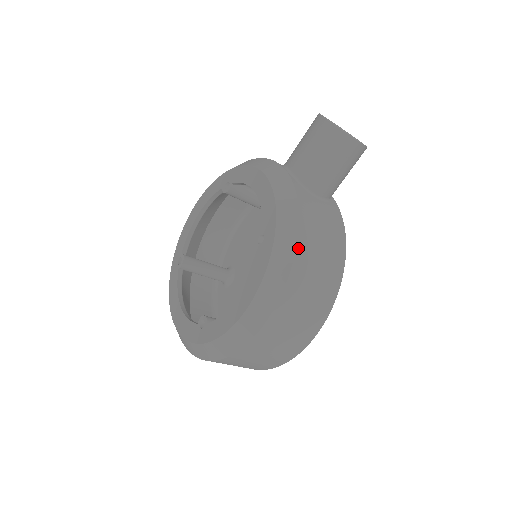
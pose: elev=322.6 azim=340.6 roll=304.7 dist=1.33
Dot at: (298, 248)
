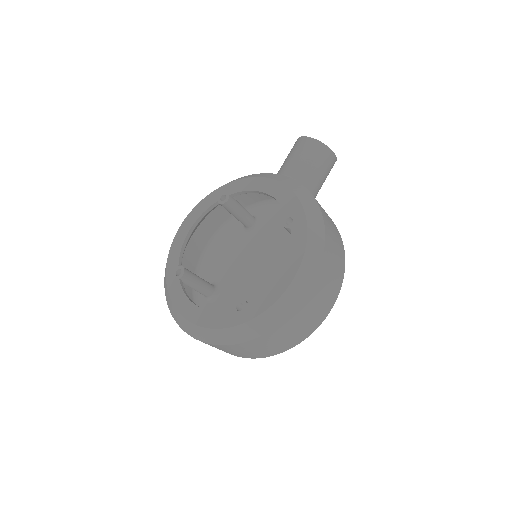
Dot at: (324, 222)
